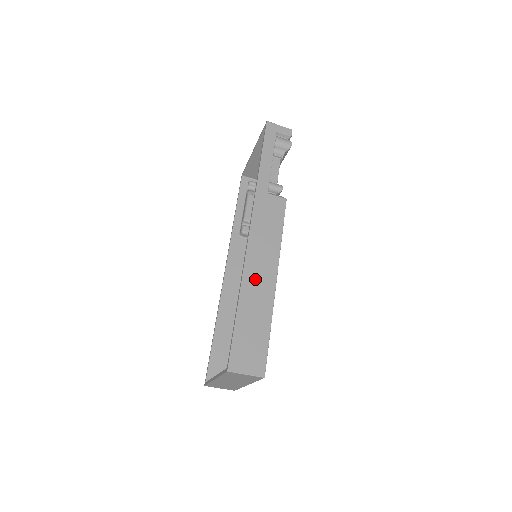
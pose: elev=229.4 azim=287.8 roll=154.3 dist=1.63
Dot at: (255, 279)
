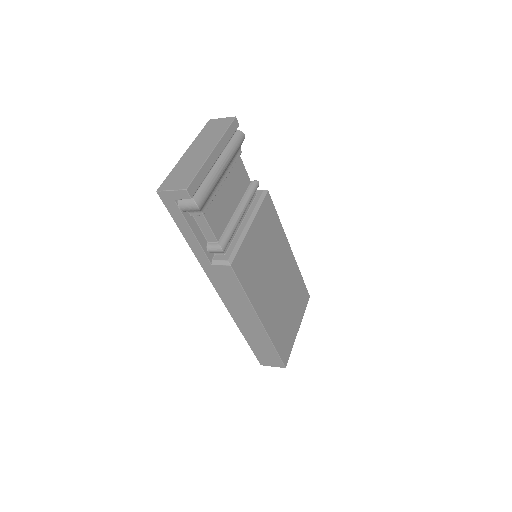
Dot at: (245, 324)
